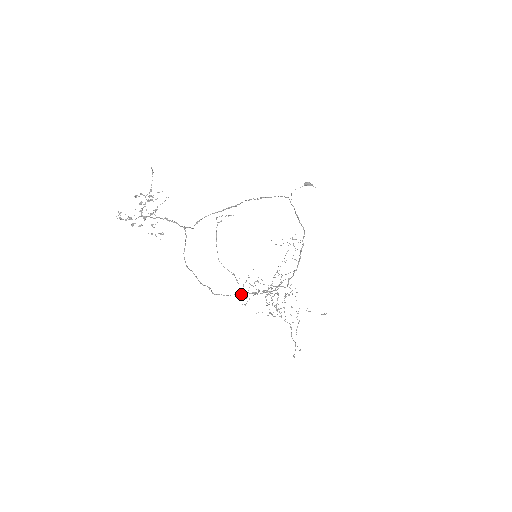
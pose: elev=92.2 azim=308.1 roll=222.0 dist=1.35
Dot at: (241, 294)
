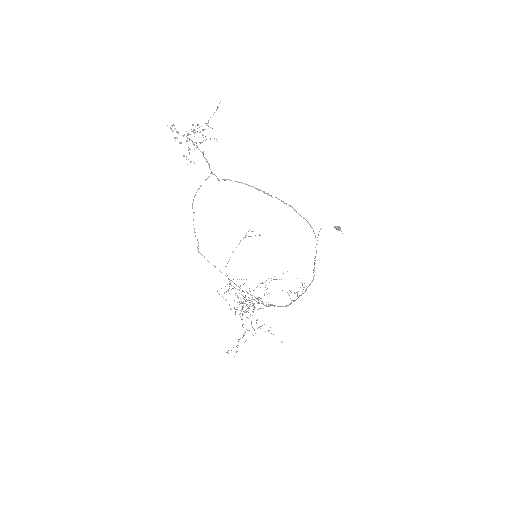
Dot at: occluded
